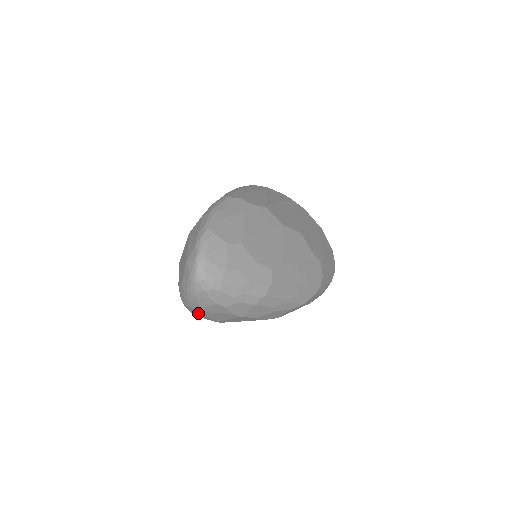
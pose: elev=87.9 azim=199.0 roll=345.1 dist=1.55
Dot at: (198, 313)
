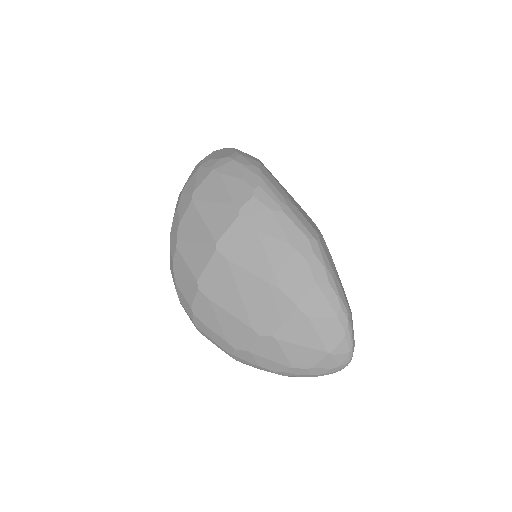
Dot at: occluded
